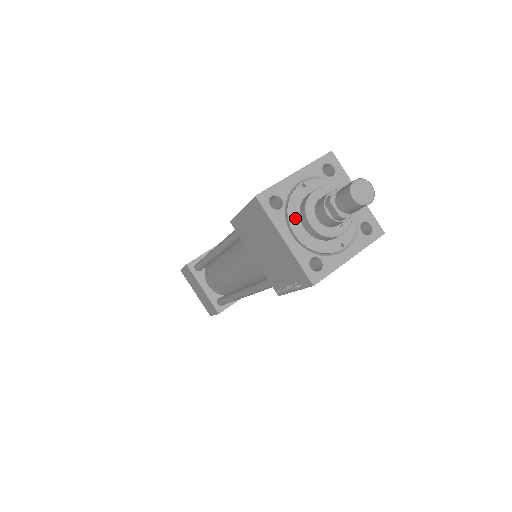
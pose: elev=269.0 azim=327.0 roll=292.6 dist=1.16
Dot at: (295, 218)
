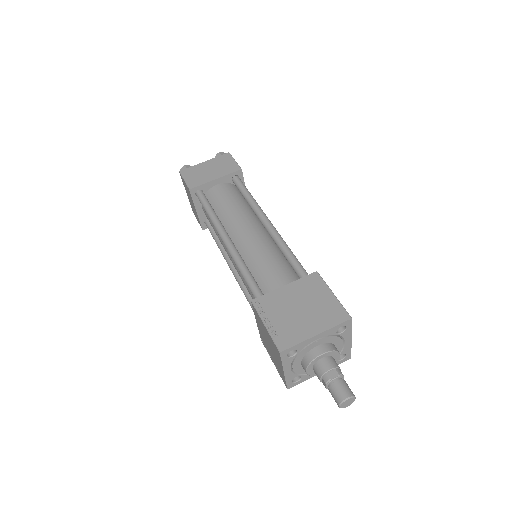
Dot at: (299, 360)
